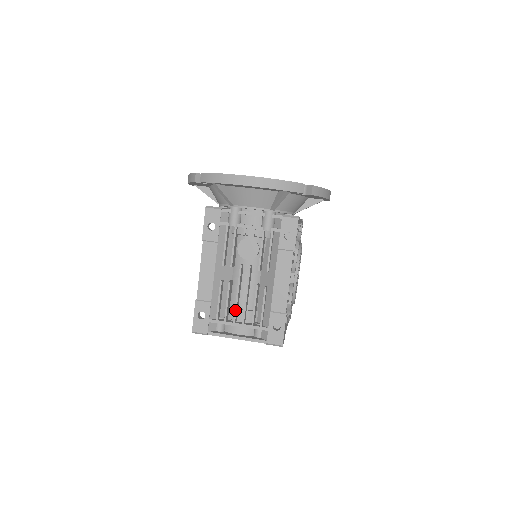
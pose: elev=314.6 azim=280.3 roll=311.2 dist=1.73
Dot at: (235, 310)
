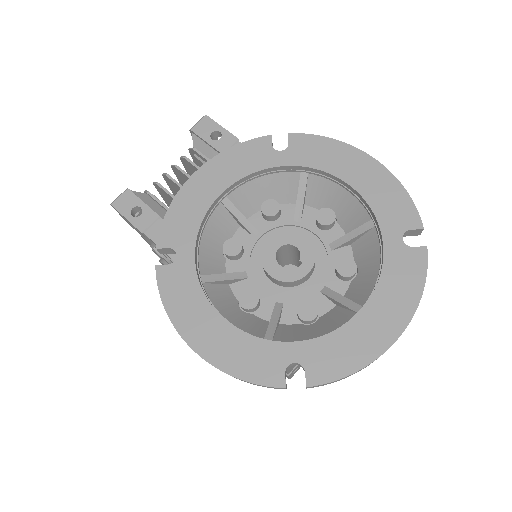
Dot at: occluded
